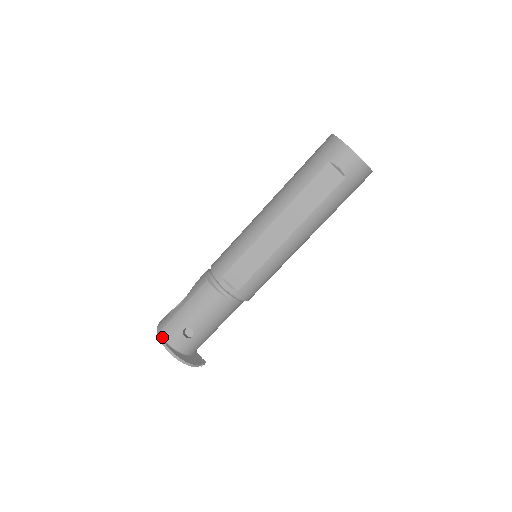
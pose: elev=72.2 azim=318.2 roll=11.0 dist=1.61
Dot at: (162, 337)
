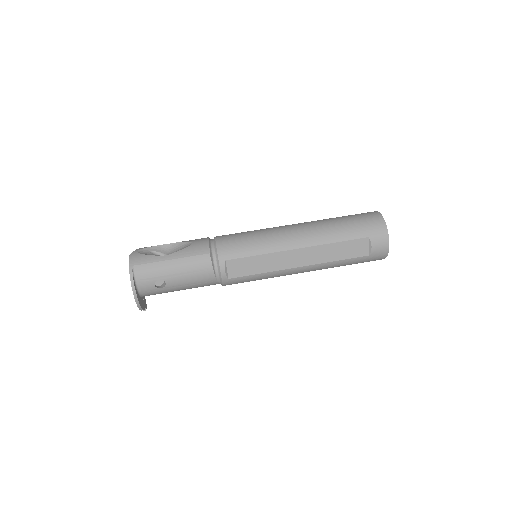
Dot at: (133, 273)
